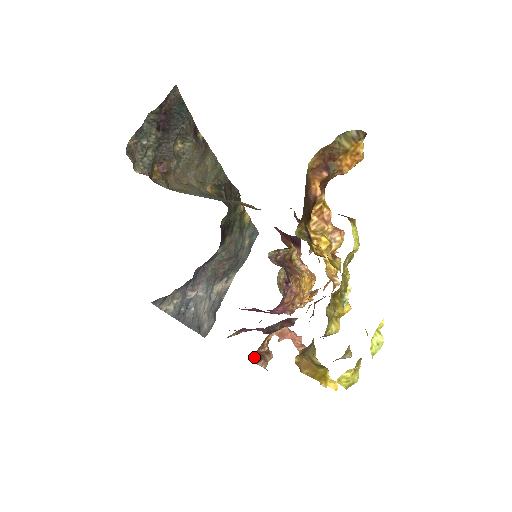
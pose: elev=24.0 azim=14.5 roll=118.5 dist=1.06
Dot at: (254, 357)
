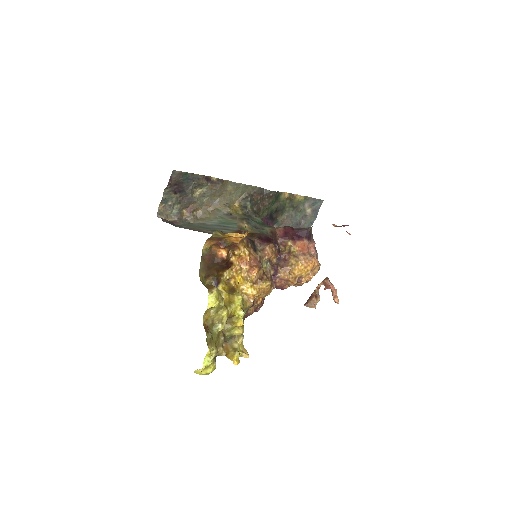
Dot at: occluded
